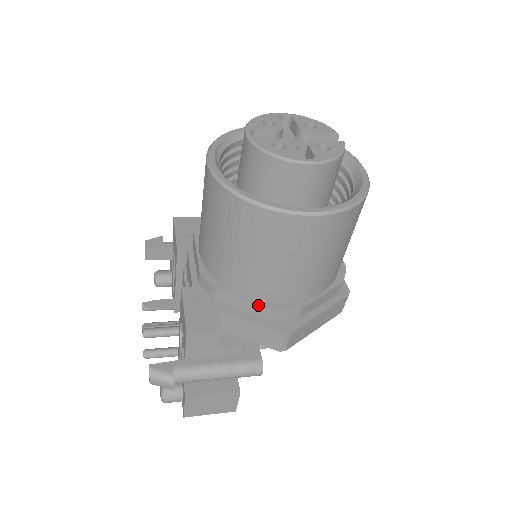
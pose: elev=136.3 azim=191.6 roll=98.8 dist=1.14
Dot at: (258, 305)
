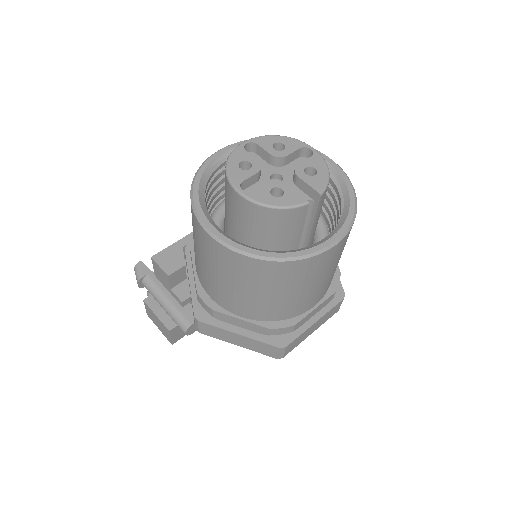
Dot at: (195, 280)
